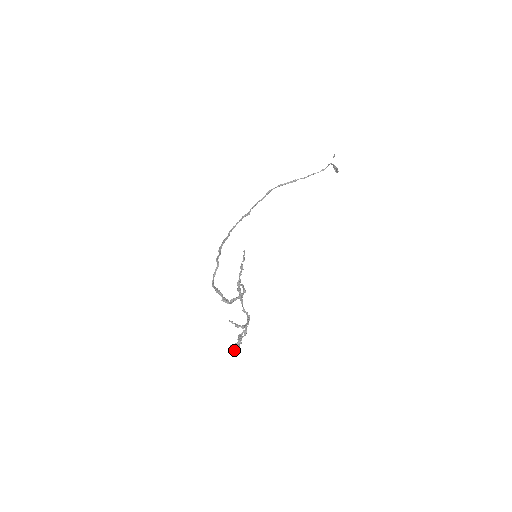
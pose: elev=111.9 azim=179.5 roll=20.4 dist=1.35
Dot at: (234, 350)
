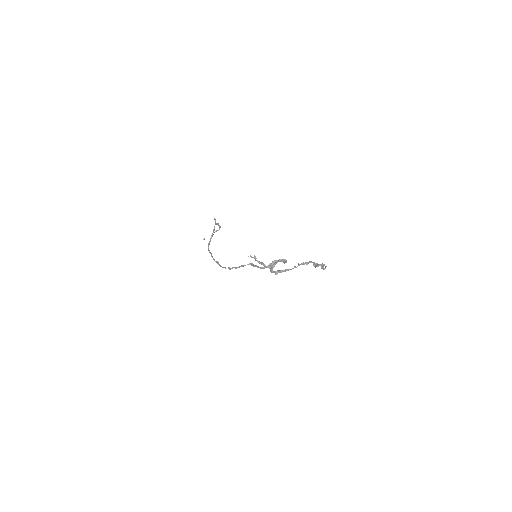
Dot at: occluded
